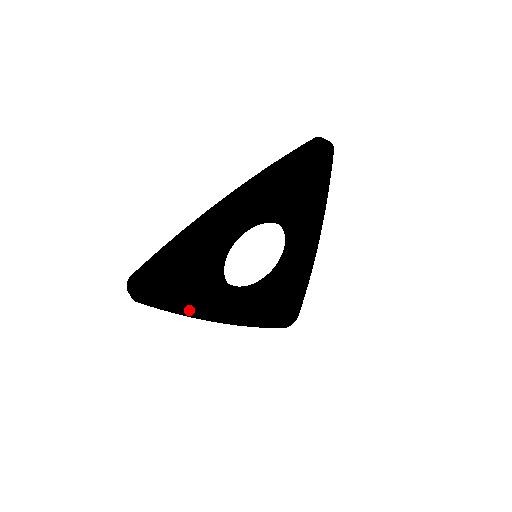
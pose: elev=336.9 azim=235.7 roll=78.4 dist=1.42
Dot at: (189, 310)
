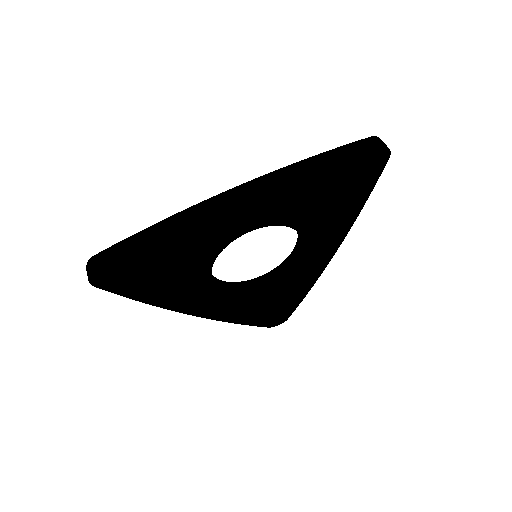
Dot at: (160, 301)
